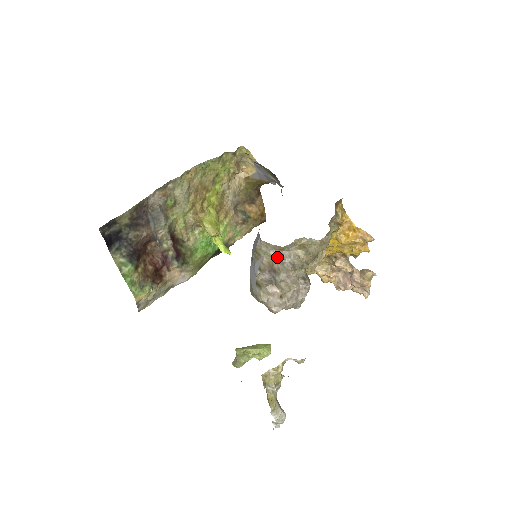
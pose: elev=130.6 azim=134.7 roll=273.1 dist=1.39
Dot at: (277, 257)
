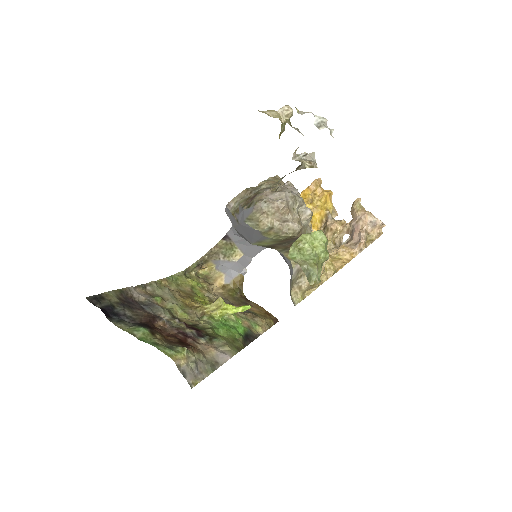
Dot at: (249, 196)
